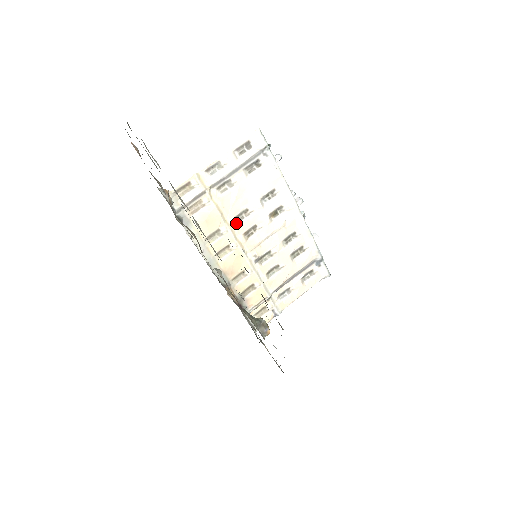
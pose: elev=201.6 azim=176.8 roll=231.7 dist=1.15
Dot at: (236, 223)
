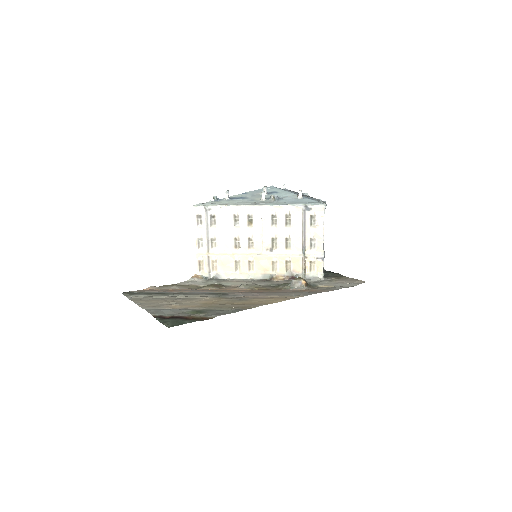
Dot at: (239, 249)
